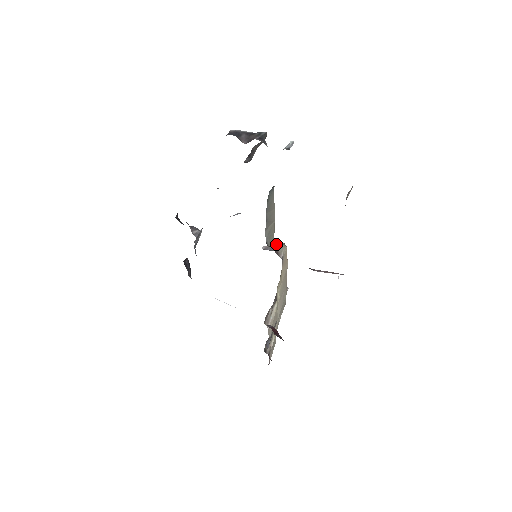
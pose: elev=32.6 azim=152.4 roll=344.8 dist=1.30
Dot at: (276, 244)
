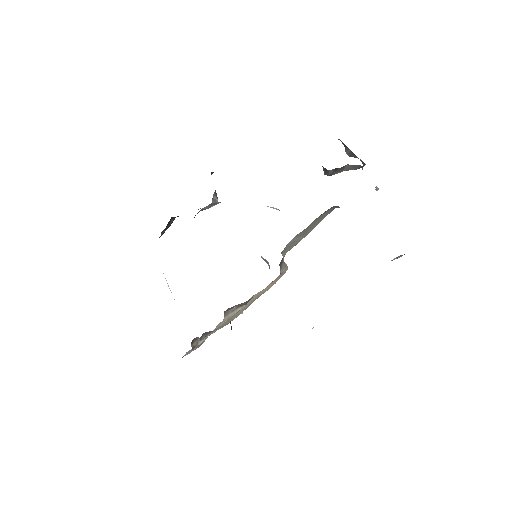
Dot at: (283, 259)
